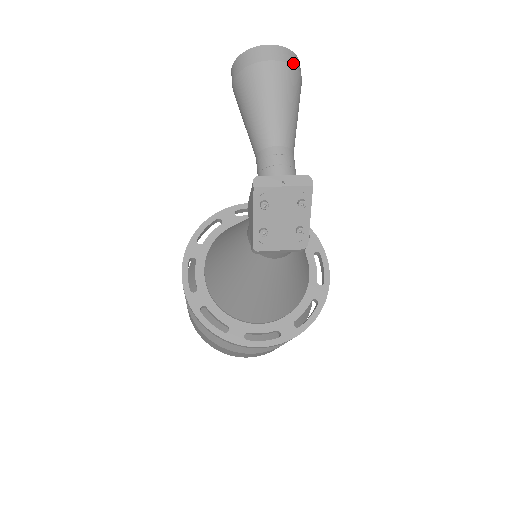
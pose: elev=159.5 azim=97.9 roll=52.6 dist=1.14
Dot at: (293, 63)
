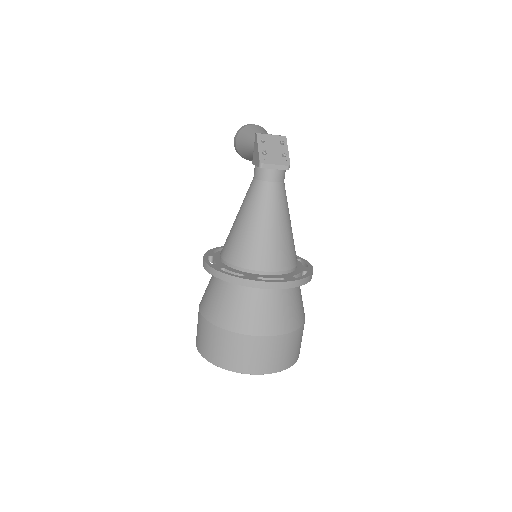
Dot at: occluded
